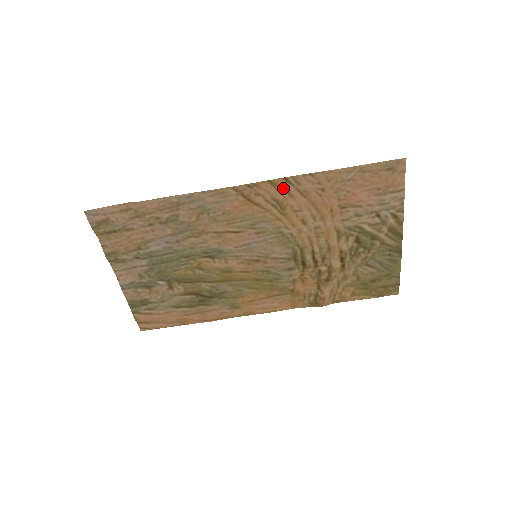
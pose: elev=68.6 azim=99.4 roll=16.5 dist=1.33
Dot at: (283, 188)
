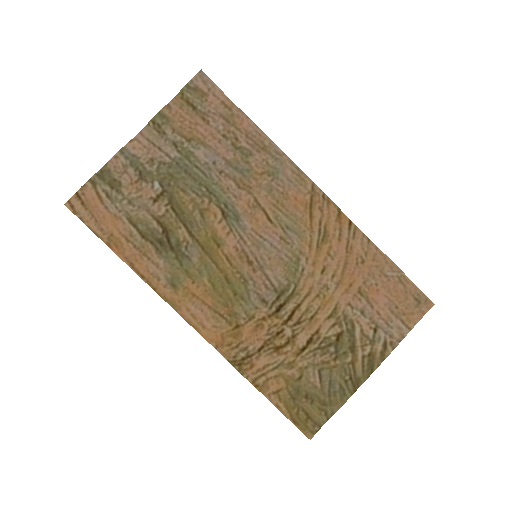
Dot at: (341, 227)
